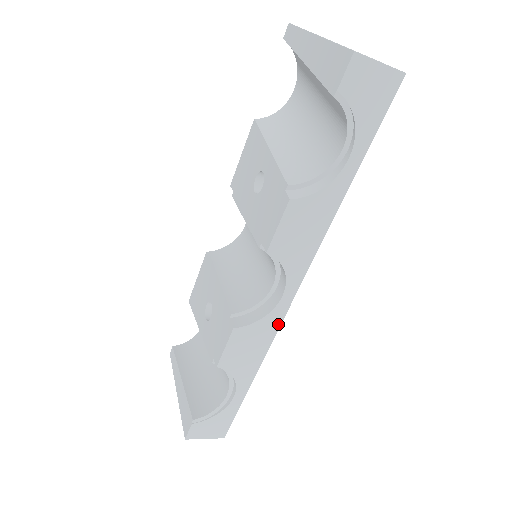
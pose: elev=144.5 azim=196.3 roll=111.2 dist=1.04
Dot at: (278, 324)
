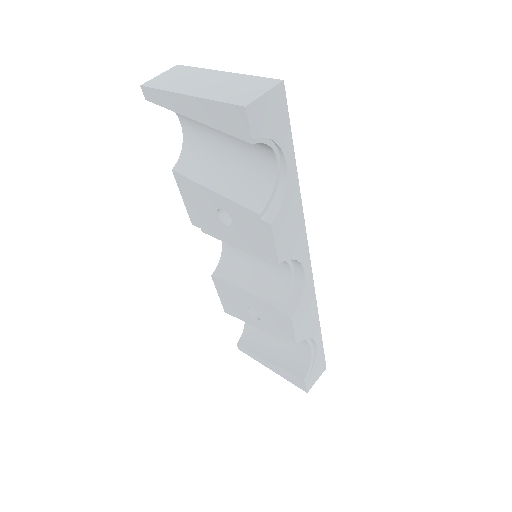
Dot at: (312, 287)
